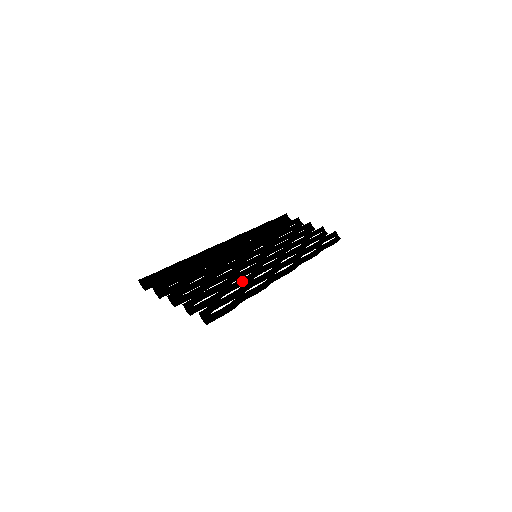
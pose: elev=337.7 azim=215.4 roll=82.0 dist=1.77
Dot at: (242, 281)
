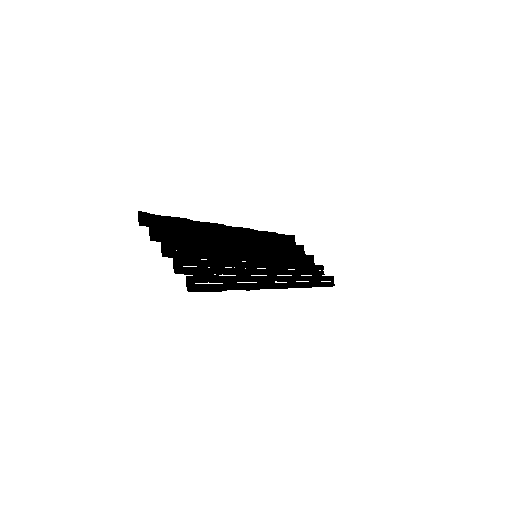
Dot at: (237, 270)
